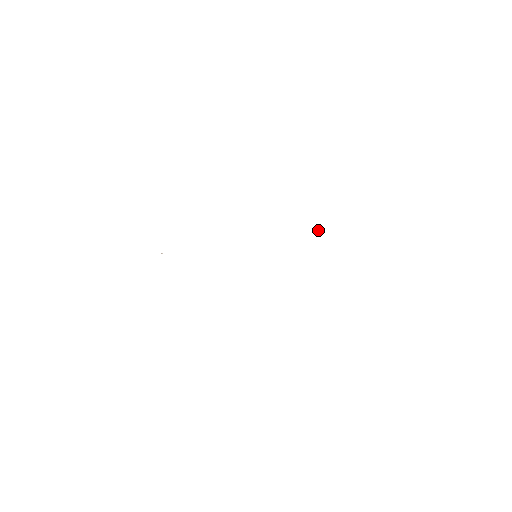
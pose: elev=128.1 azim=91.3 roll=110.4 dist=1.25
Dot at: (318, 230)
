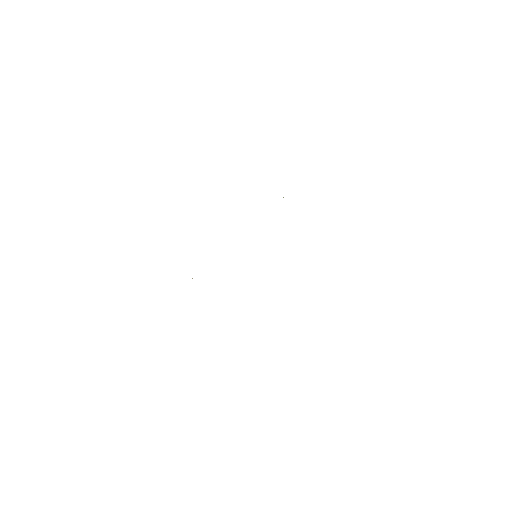
Dot at: occluded
